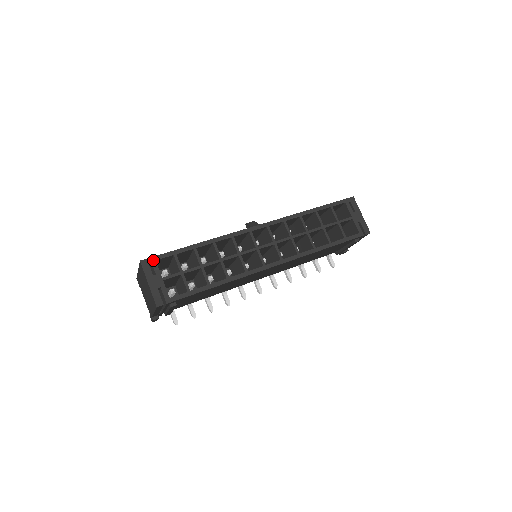
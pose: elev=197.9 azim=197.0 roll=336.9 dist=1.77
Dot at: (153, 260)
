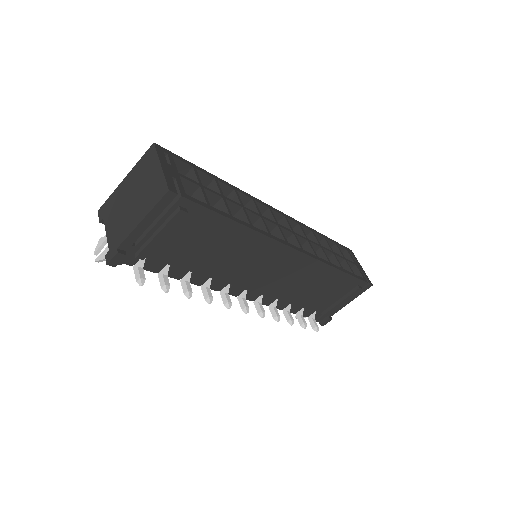
Dot at: (169, 153)
